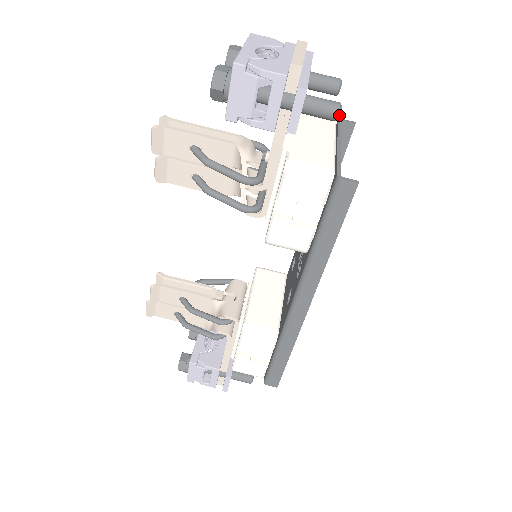
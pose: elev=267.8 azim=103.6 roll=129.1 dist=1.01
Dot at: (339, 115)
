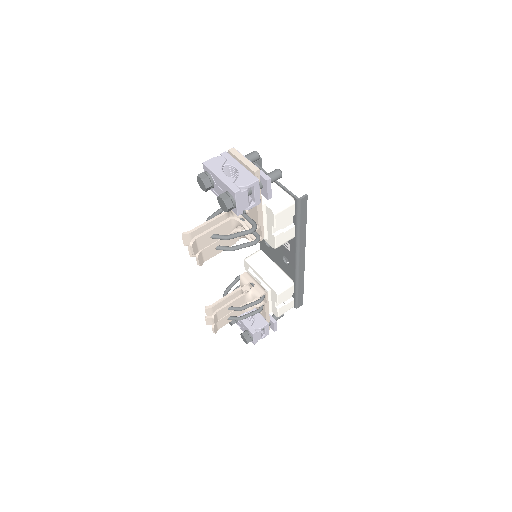
Dot at: occluded
